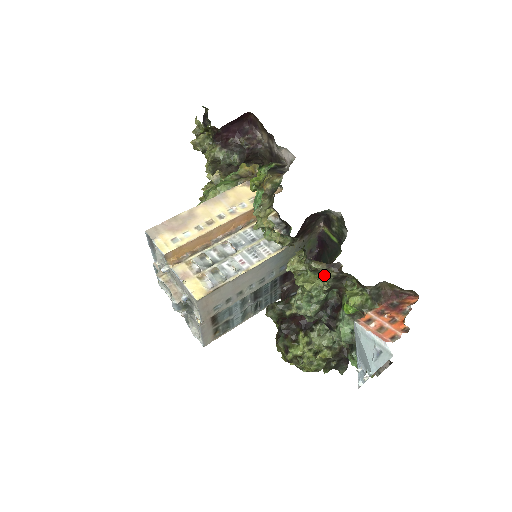
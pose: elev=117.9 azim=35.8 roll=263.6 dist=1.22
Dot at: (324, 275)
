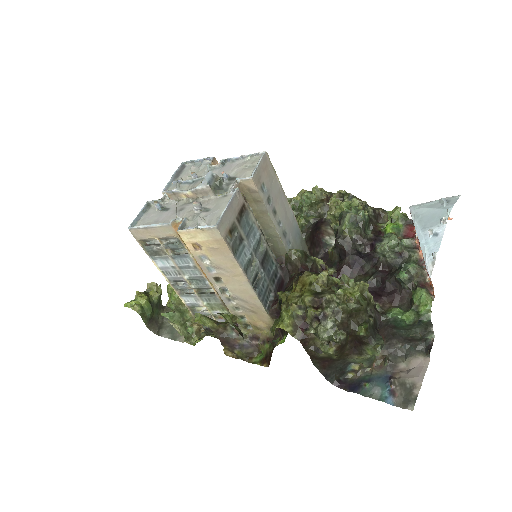
Dot at: (365, 207)
